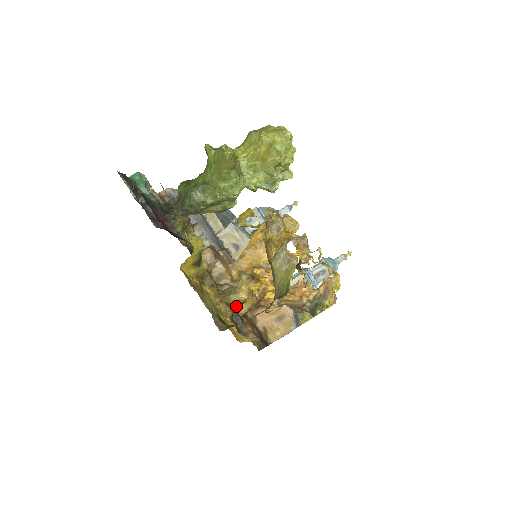
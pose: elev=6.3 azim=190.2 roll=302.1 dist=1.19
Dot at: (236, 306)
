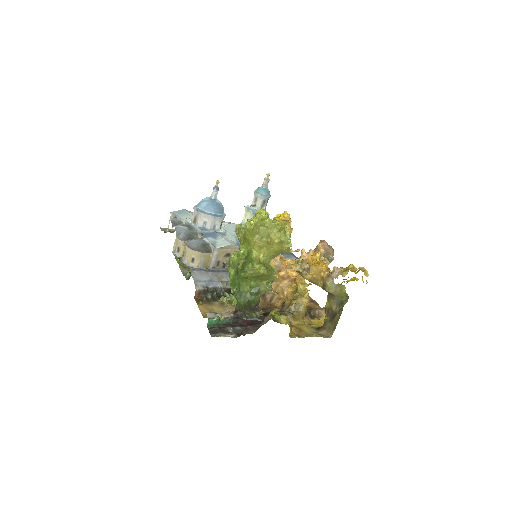
Dot at: (306, 310)
